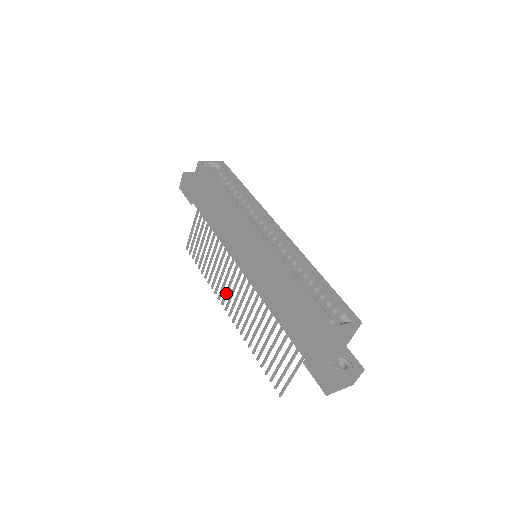
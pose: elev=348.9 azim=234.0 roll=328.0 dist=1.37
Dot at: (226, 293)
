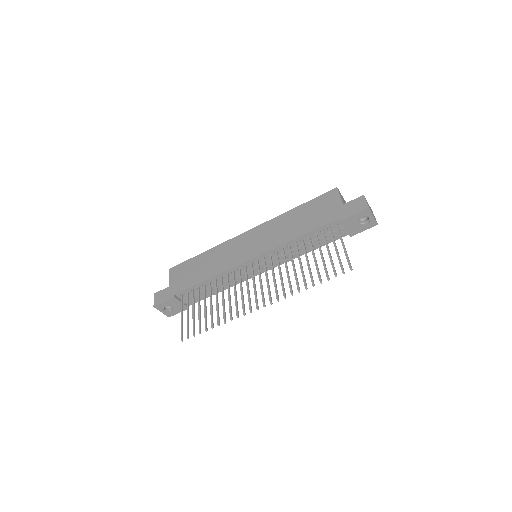
Dot at: (249, 298)
